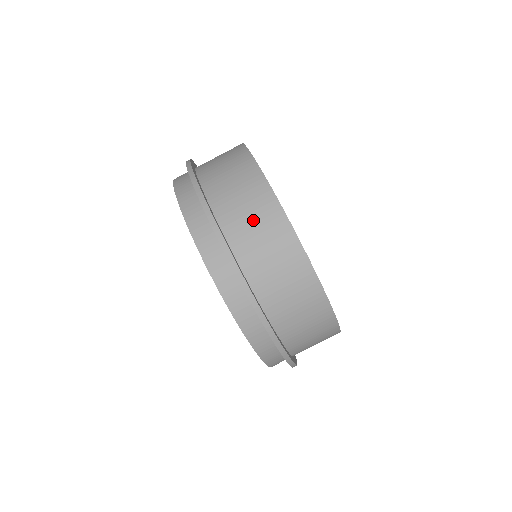
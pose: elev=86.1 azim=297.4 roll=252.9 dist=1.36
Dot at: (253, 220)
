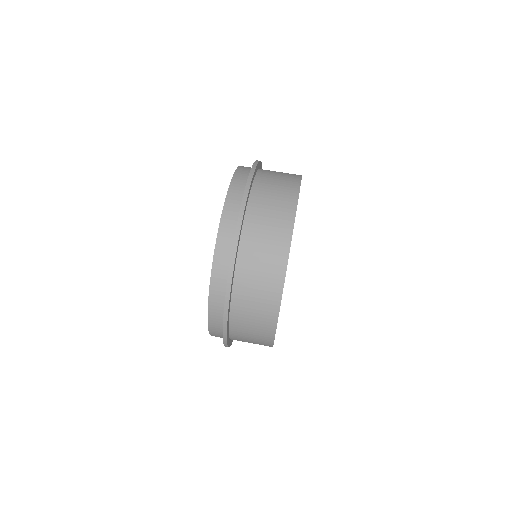
Dot at: (277, 186)
